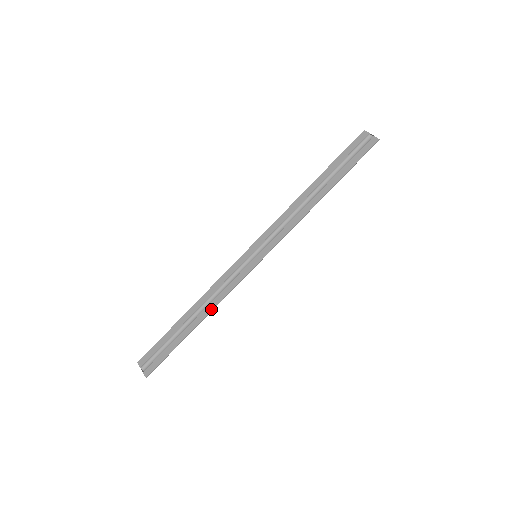
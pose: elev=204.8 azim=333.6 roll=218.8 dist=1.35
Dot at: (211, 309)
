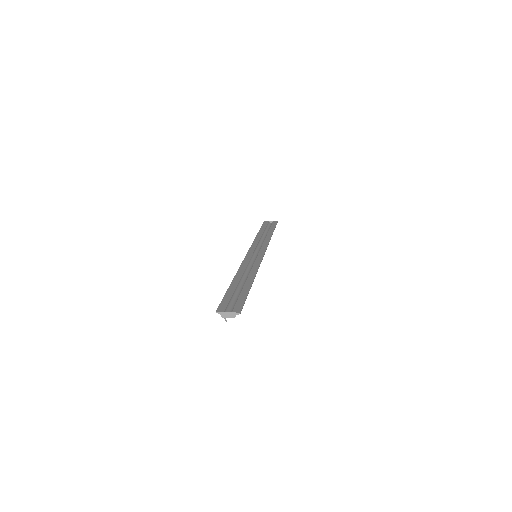
Dot at: (255, 273)
